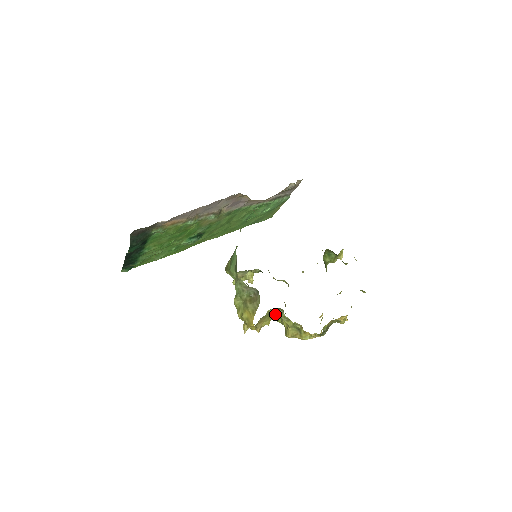
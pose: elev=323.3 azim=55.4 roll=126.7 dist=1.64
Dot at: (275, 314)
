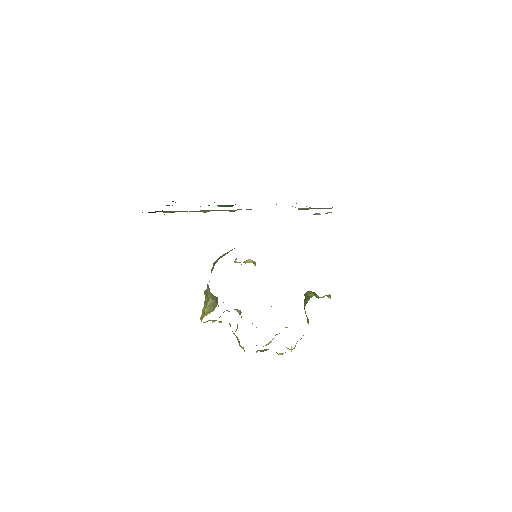
Dot at: occluded
